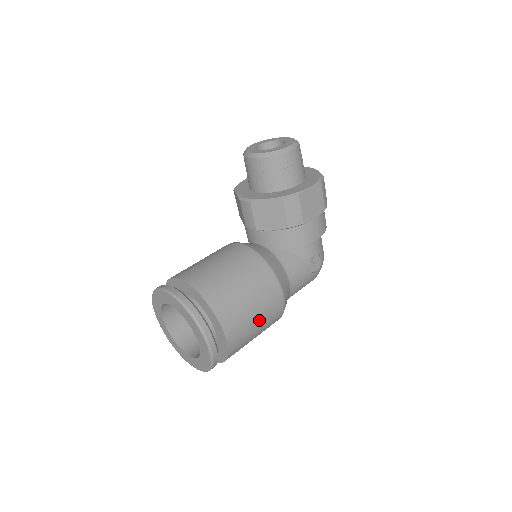
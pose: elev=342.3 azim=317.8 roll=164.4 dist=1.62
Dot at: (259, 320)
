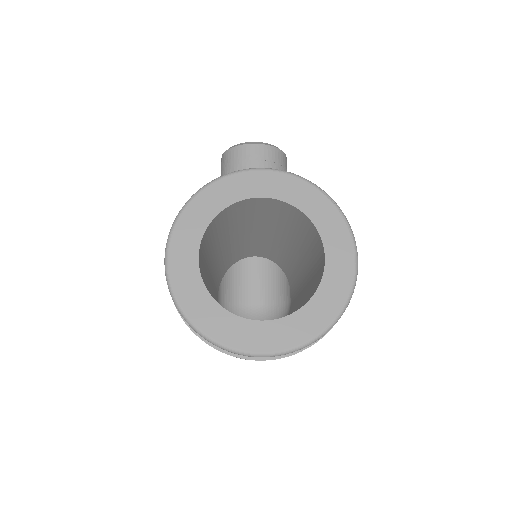
Dot at: occluded
